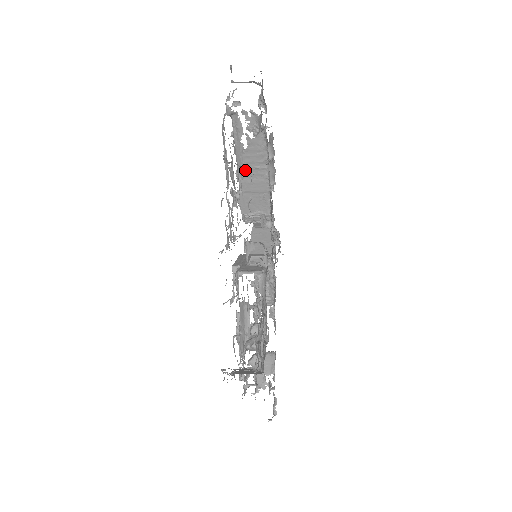
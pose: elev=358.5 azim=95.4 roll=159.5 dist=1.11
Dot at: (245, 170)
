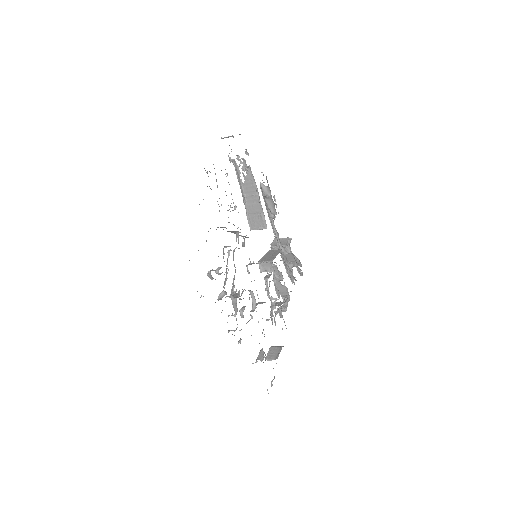
Dot at: (246, 197)
